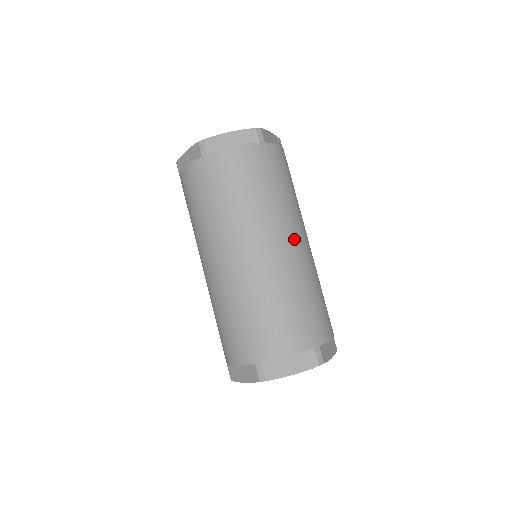
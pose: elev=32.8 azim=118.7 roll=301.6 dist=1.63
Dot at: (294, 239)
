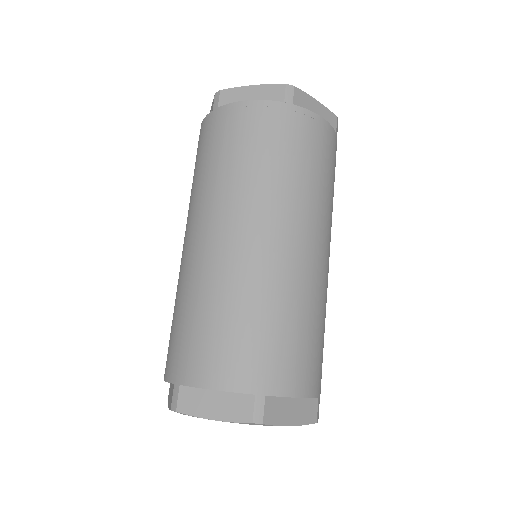
Dot at: (329, 256)
